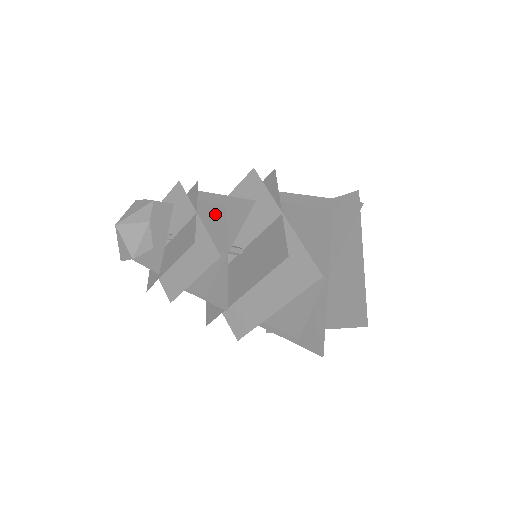
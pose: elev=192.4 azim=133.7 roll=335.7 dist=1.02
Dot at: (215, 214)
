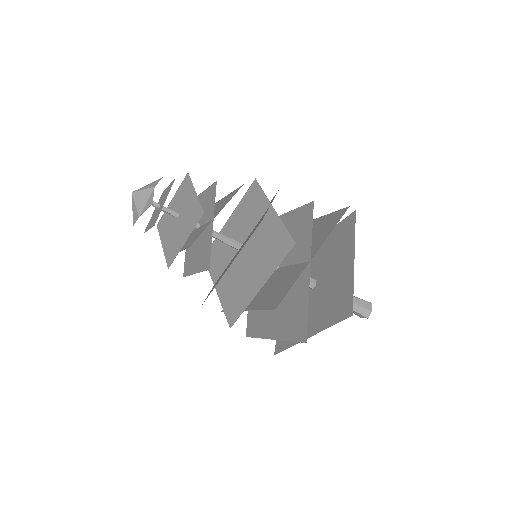
Dot at: (210, 193)
